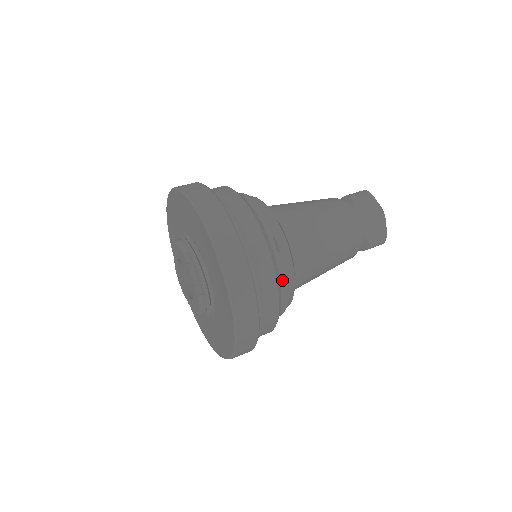
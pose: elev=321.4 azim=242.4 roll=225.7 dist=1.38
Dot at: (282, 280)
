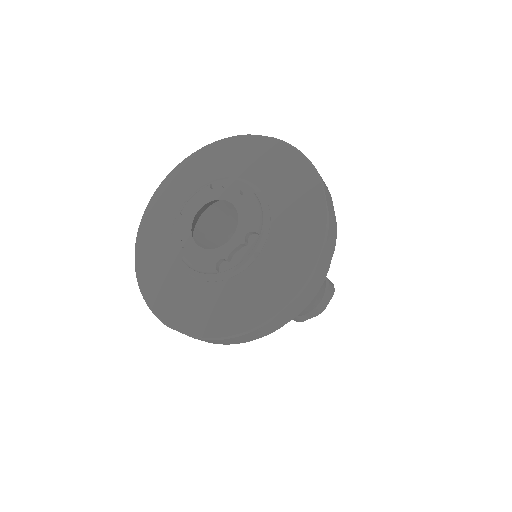
Dot at: occluded
